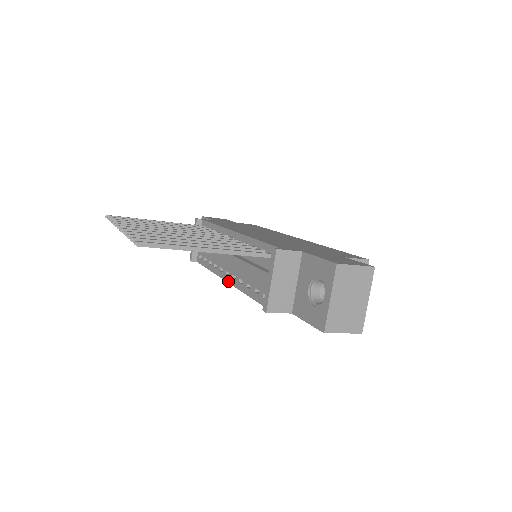
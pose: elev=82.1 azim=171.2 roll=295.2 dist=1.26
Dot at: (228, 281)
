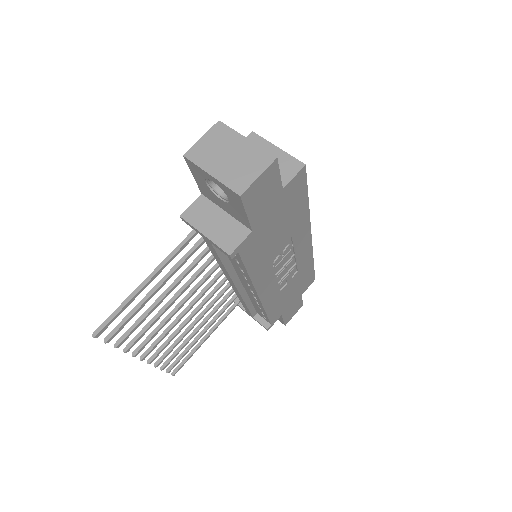
Dot at: (256, 294)
